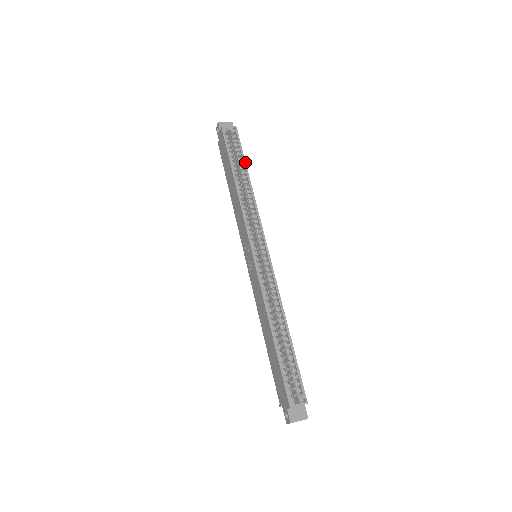
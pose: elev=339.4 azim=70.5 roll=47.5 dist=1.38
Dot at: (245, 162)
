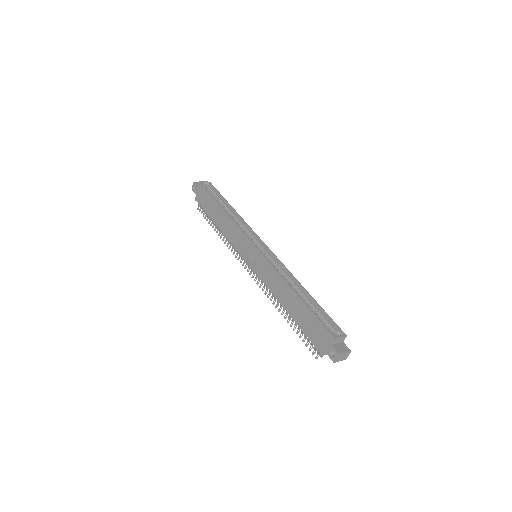
Dot at: (225, 199)
